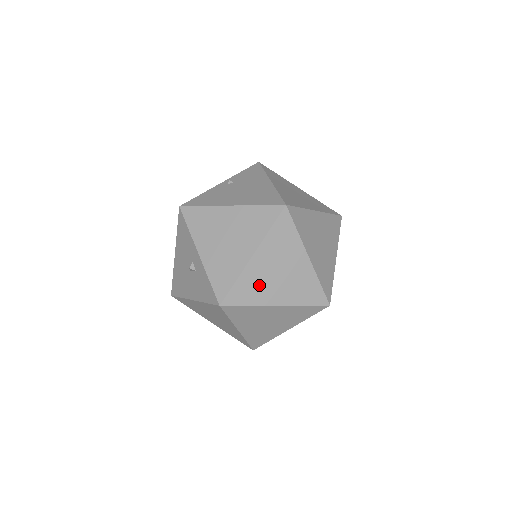
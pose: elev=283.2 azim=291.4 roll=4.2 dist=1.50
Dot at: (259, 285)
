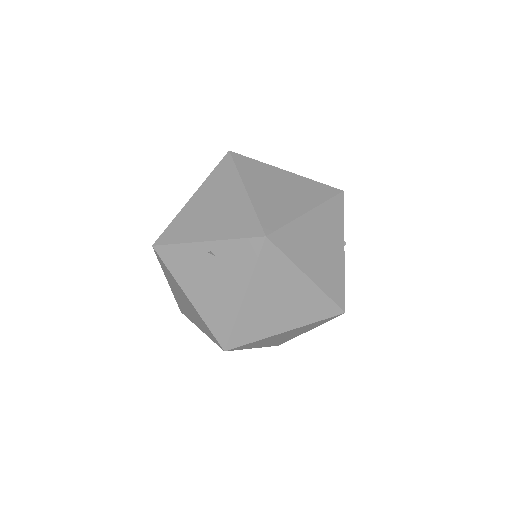
Dot at: occluded
